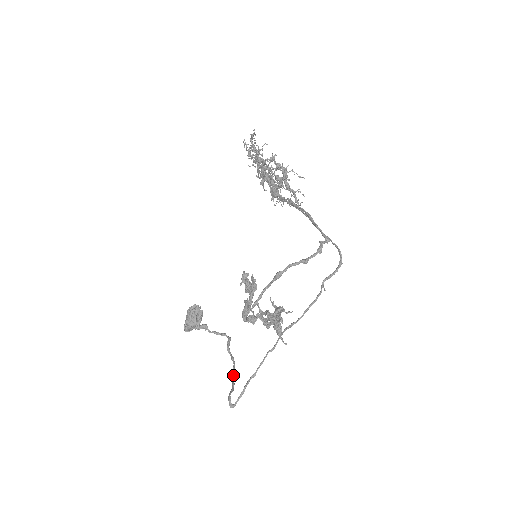
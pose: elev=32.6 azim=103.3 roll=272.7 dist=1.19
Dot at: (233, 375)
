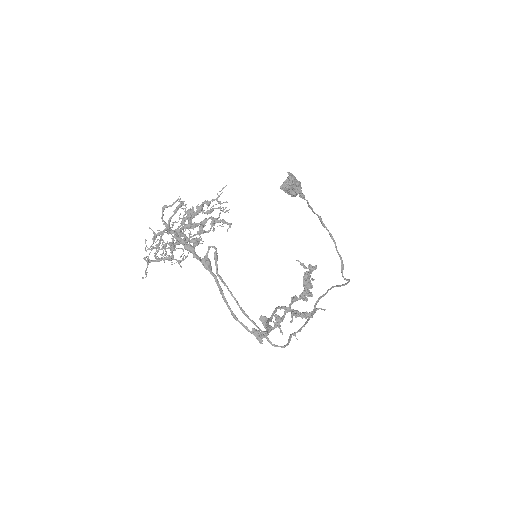
Dot at: (338, 254)
